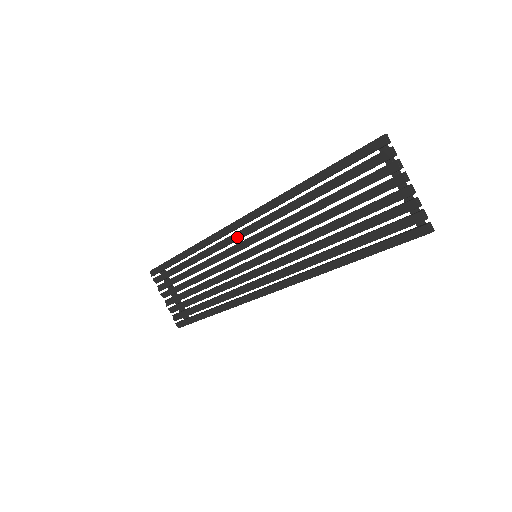
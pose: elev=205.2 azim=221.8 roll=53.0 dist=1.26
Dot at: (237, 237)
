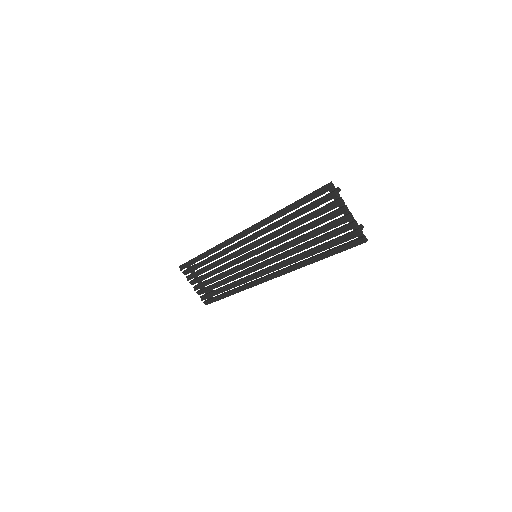
Dot at: (241, 244)
